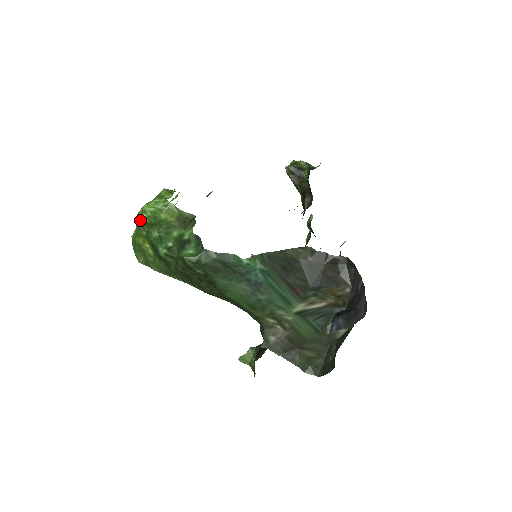
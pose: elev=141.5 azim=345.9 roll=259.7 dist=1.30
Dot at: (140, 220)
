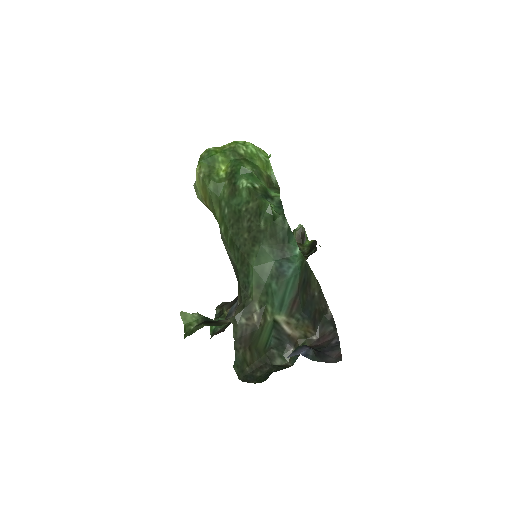
Dot at: (237, 147)
